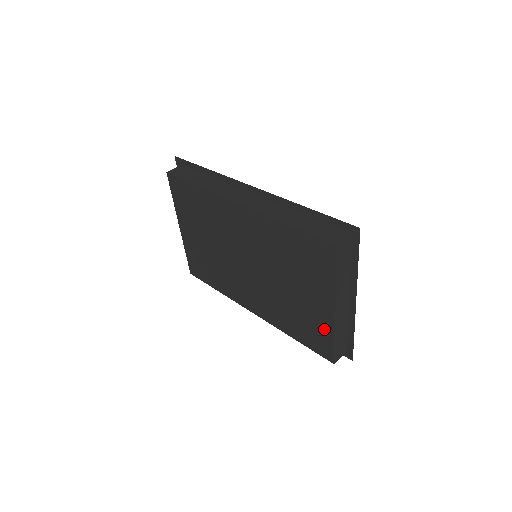
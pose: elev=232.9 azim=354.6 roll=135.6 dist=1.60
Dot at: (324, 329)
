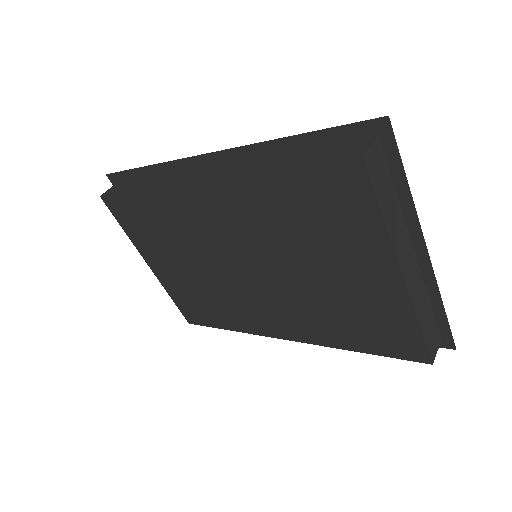
Dot at: (395, 315)
